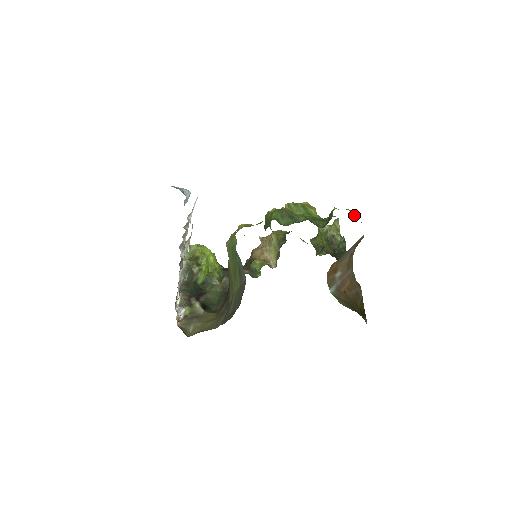
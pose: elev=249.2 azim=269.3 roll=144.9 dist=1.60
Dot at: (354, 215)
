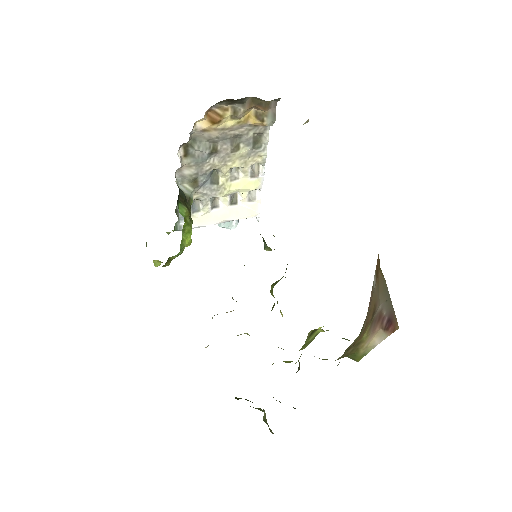
Dot at: occluded
